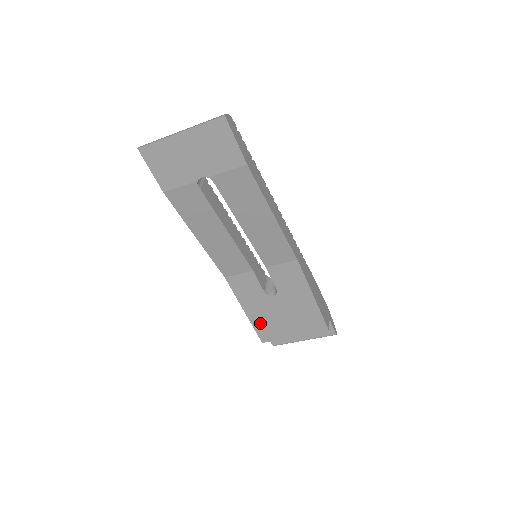
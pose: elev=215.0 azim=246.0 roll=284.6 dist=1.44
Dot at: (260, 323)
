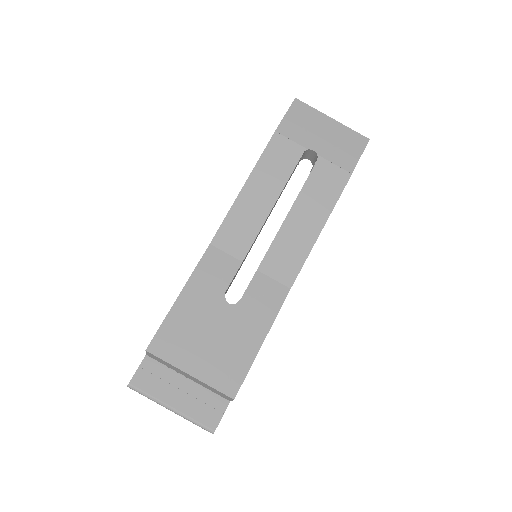
Dot at: (177, 322)
